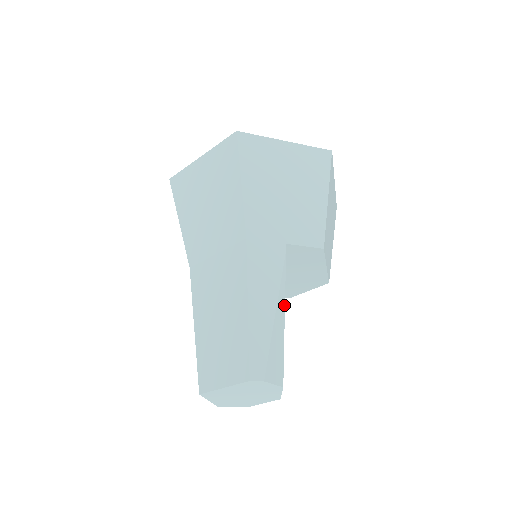
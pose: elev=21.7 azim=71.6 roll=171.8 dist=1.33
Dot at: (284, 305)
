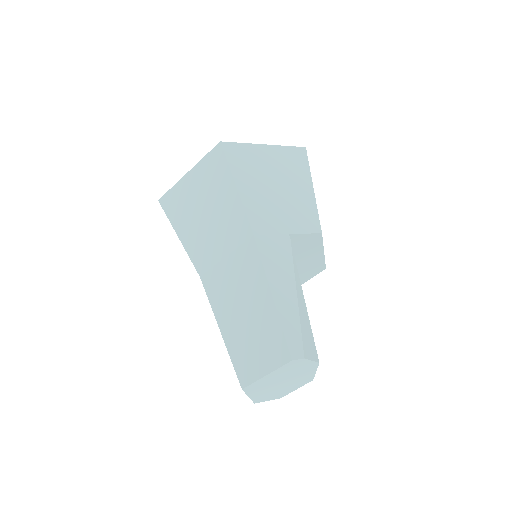
Dot at: (301, 289)
